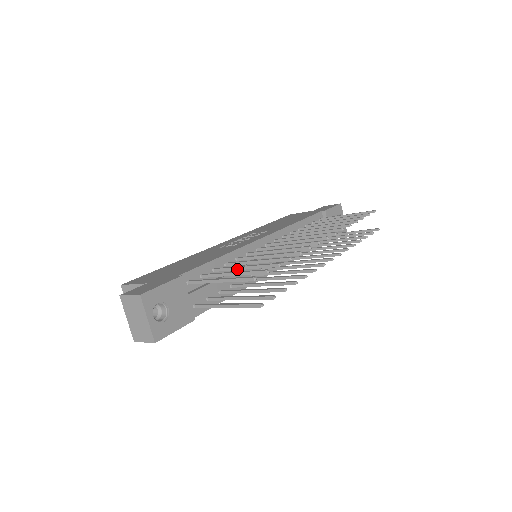
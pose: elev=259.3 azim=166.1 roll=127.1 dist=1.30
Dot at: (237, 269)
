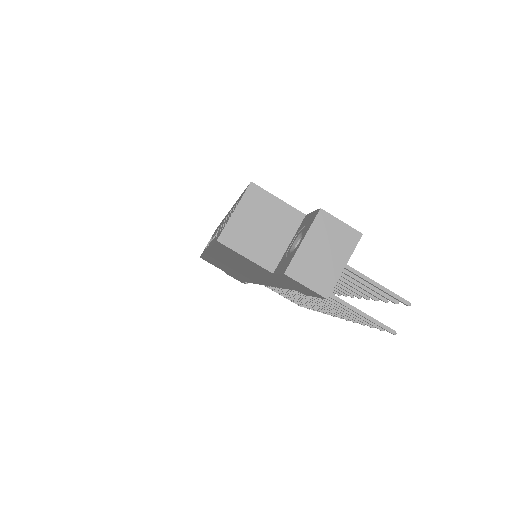
Dot at: occluded
